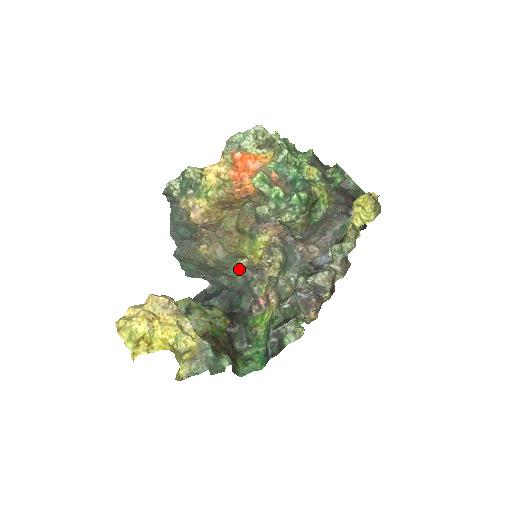
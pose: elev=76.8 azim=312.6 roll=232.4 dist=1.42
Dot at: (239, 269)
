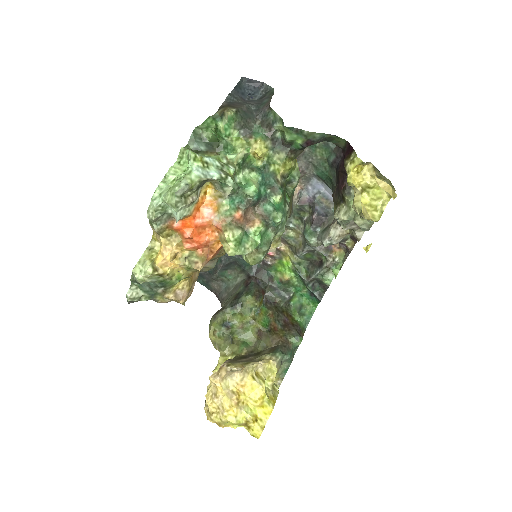
Dot at: occluded
